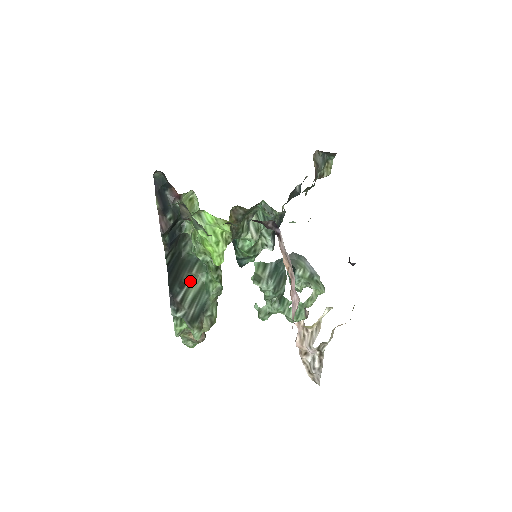
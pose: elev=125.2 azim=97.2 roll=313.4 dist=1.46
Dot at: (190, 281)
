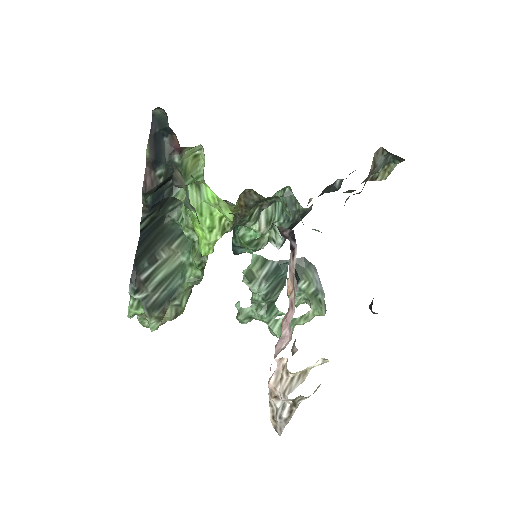
Dot at: (165, 257)
